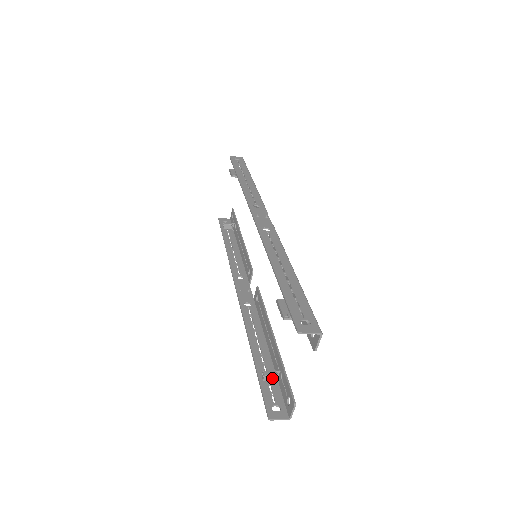
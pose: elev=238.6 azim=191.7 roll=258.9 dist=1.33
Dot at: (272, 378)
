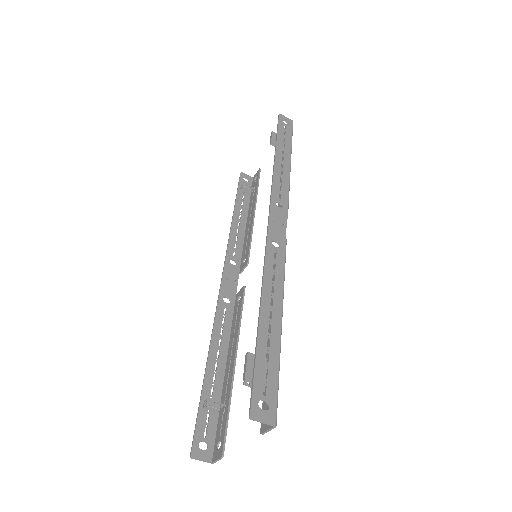
Dot at: (213, 410)
